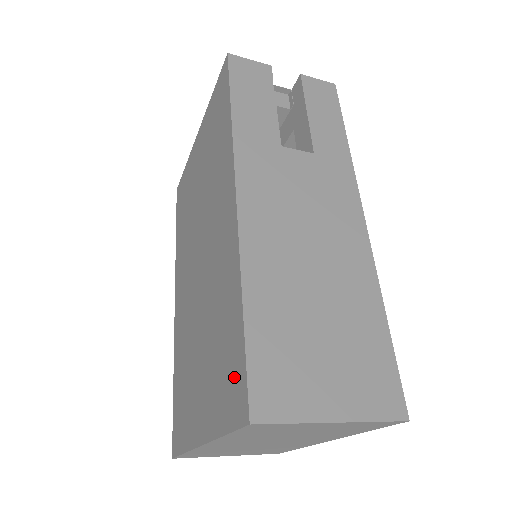
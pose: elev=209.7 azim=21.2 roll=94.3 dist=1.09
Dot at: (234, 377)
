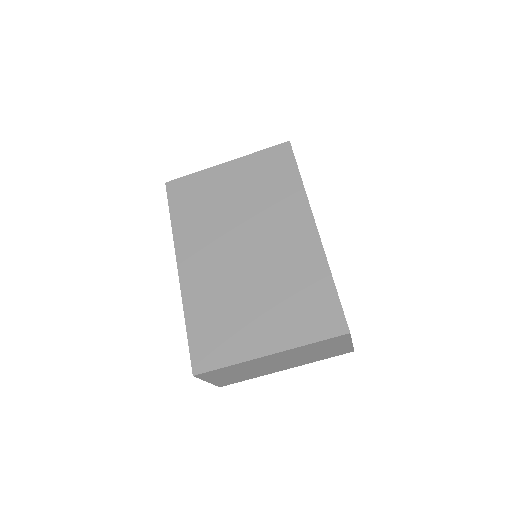
Dot at: (326, 314)
